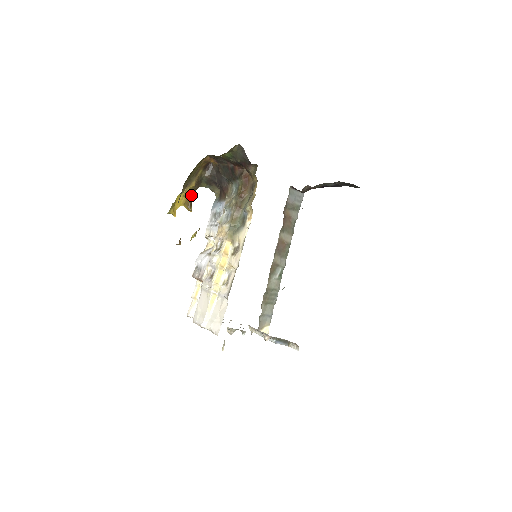
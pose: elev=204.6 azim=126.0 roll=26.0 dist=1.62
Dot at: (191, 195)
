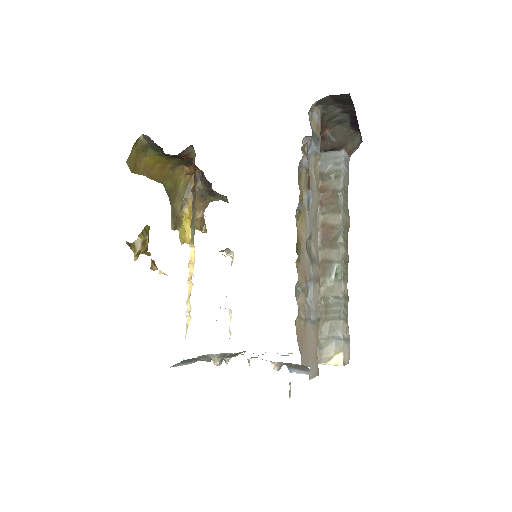
Dot at: (201, 215)
